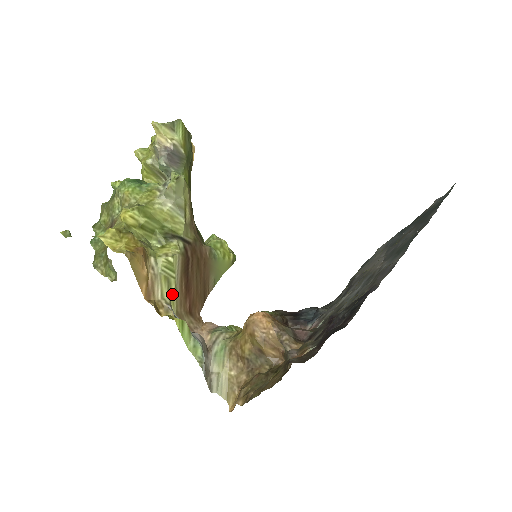
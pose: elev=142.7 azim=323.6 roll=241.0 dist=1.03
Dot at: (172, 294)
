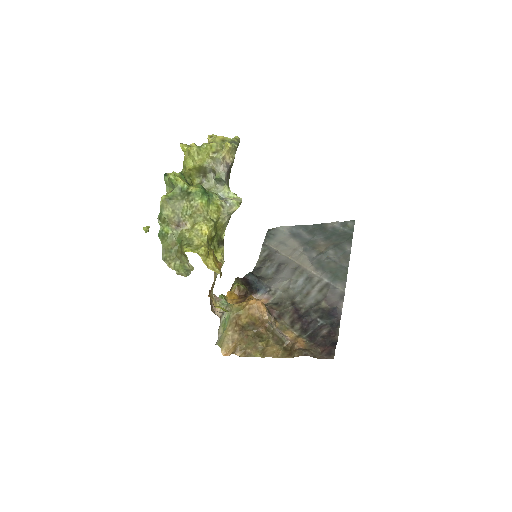
Dot at: occluded
